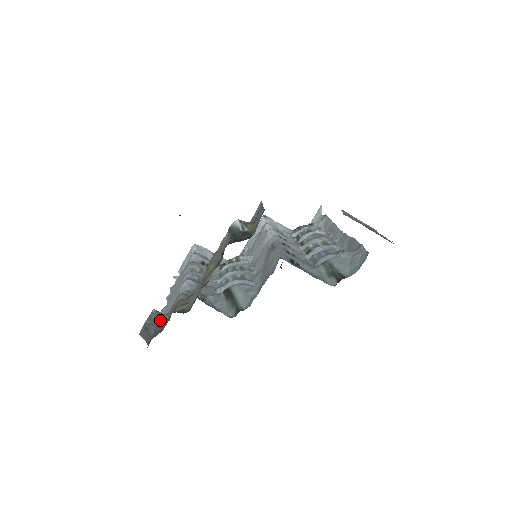
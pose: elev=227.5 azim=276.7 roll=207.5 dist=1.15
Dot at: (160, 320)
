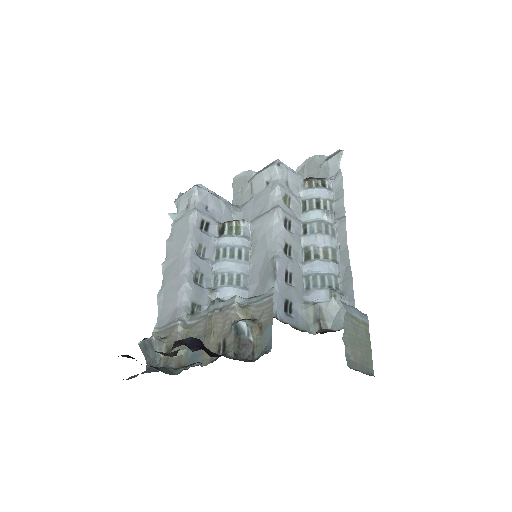
Dot at: (159, 348)
